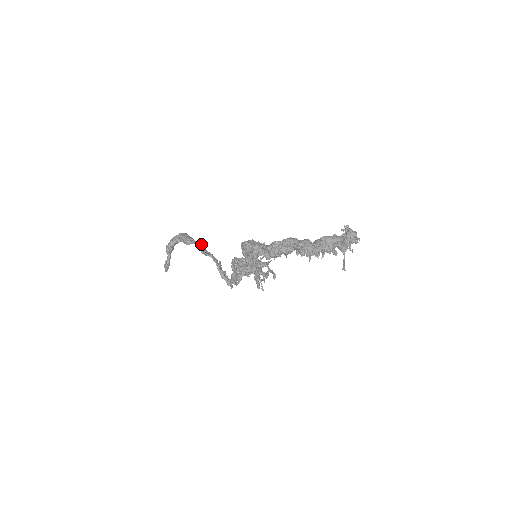
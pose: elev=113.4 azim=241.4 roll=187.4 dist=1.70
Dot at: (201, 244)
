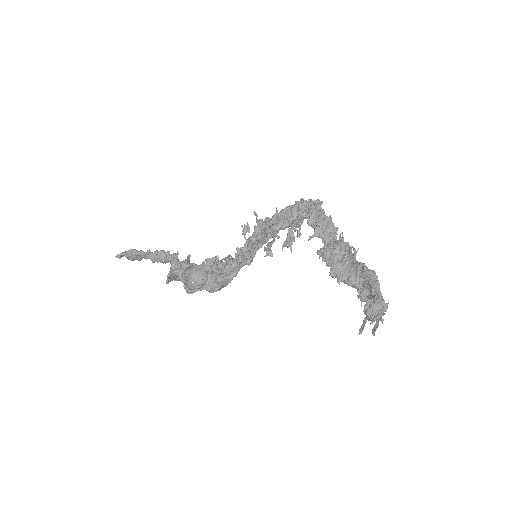
Dot at: occluded
